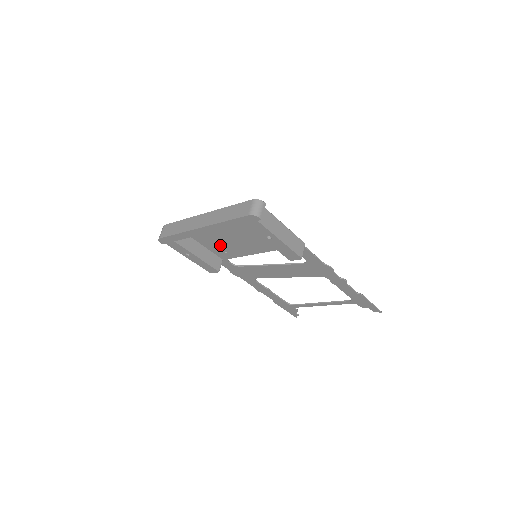
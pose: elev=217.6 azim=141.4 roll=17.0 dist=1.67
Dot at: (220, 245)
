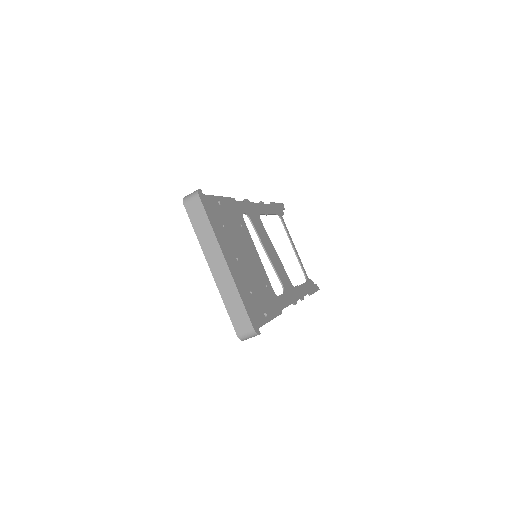
Dot at: (236, 230)
